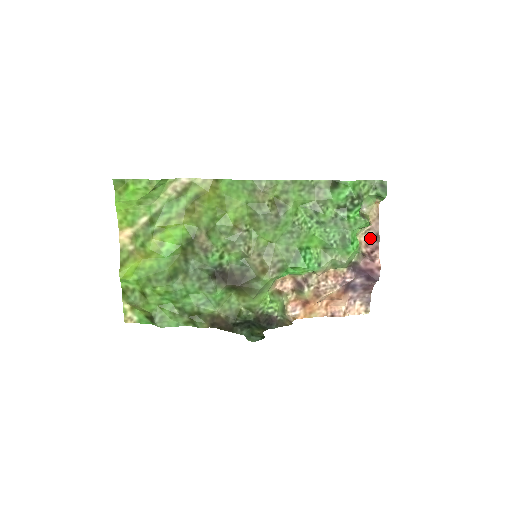
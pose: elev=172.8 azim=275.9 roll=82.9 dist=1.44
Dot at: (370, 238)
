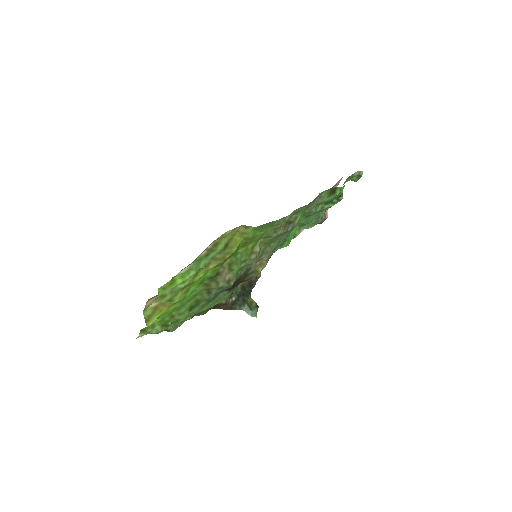
Dot at: occluded
